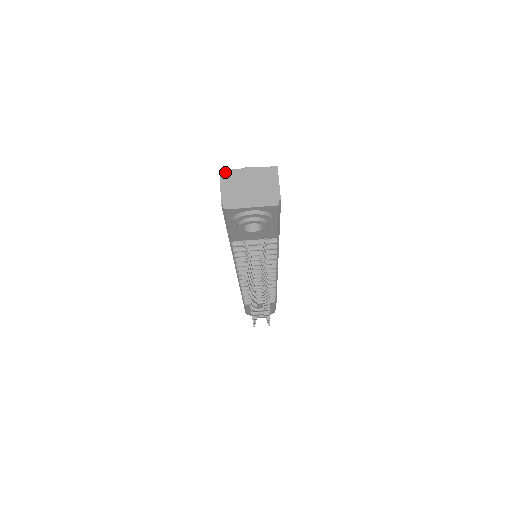
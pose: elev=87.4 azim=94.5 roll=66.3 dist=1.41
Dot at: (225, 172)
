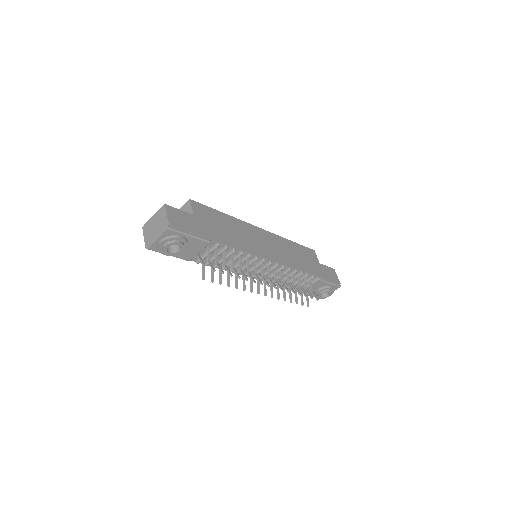
Dot at: (144, 226)
